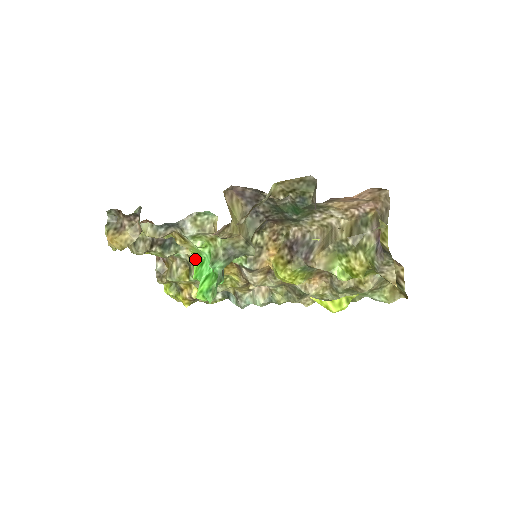
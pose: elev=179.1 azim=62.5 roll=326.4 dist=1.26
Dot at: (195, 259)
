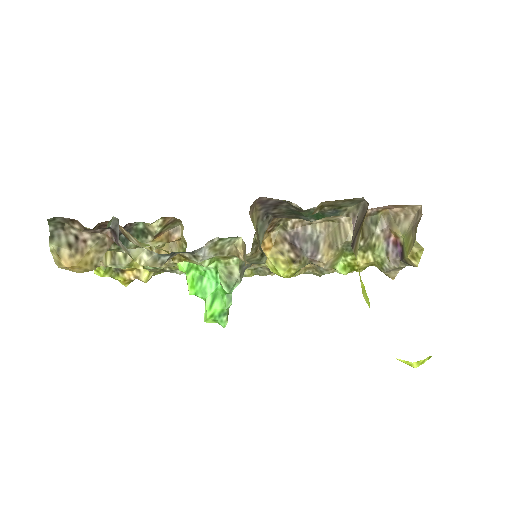
Dot at: (186, 269)
